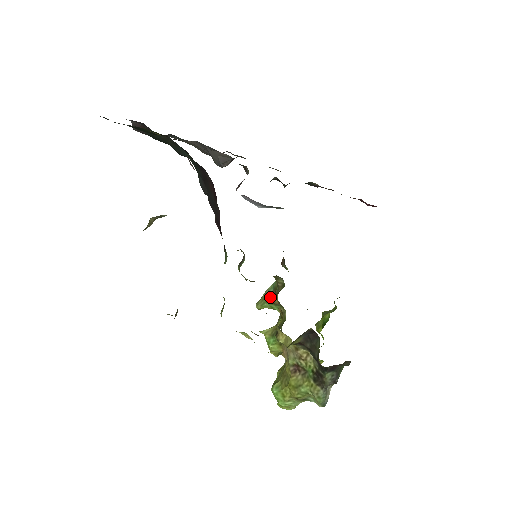
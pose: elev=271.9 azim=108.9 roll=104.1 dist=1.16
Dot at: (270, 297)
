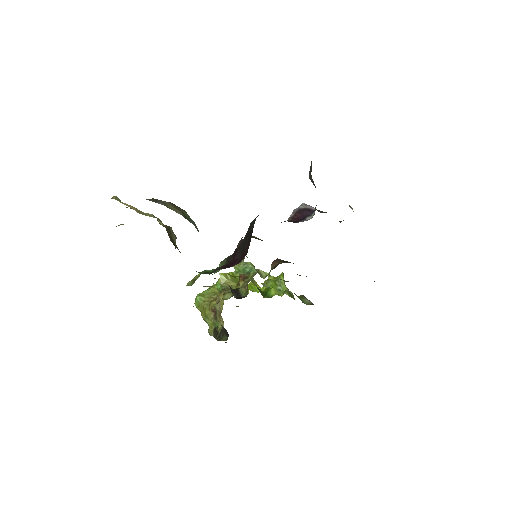
Dot at: (243, 272)
